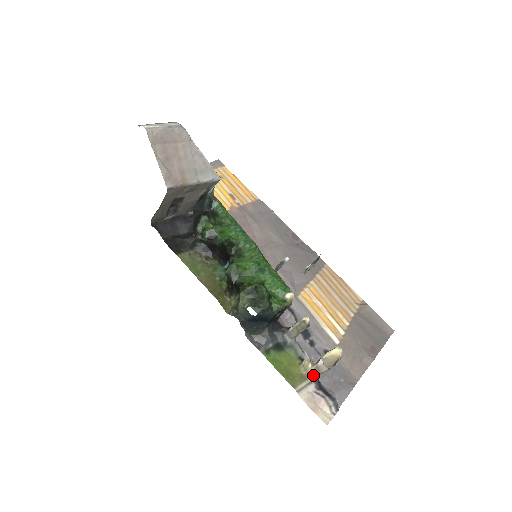
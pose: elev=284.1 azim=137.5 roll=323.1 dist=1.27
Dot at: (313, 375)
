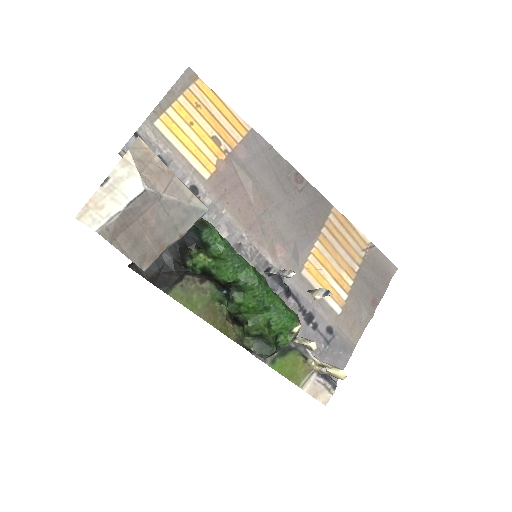
Dot at: (316, 371)
